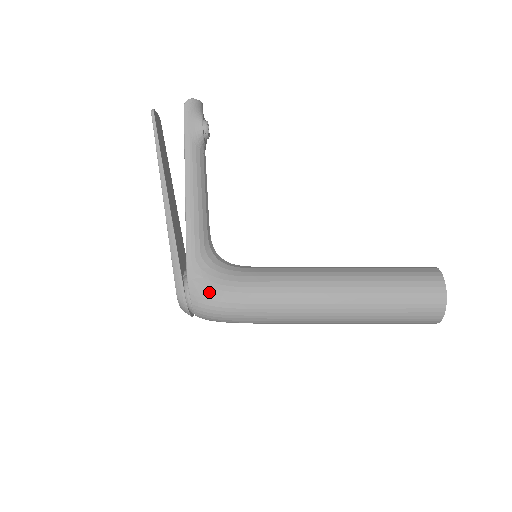
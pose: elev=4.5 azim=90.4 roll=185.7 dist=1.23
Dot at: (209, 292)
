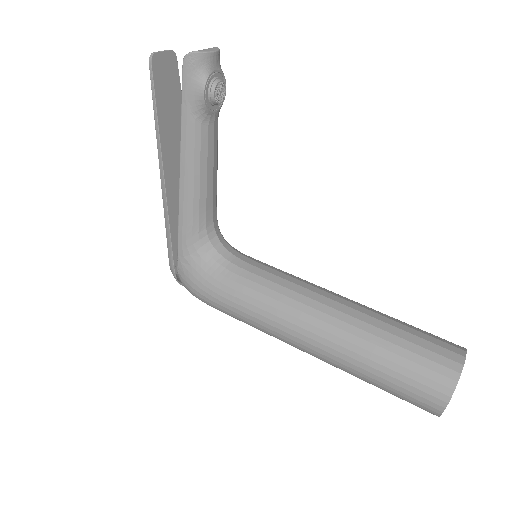
Dot at: (194, 282)
